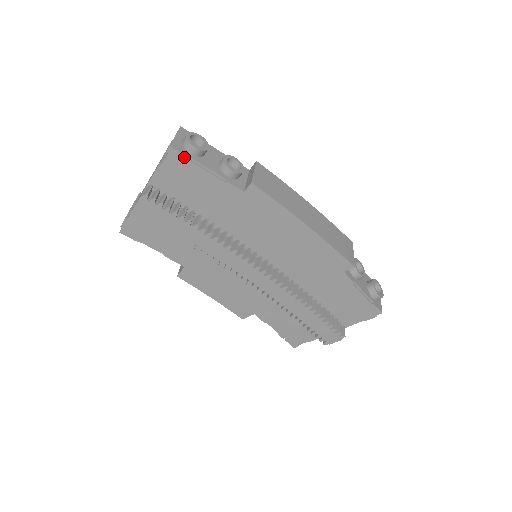
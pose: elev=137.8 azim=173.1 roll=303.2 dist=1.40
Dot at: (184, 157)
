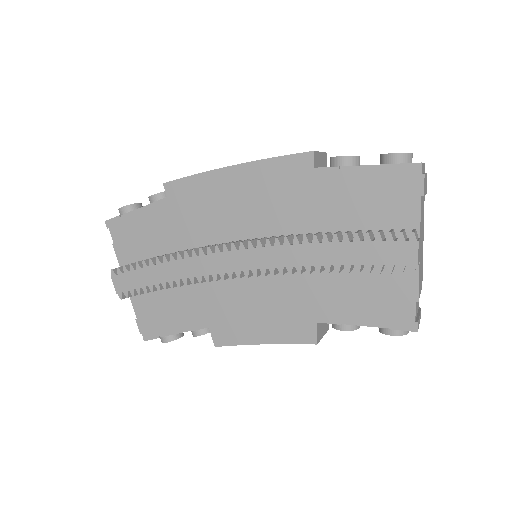
Dot at: (117, 219)
